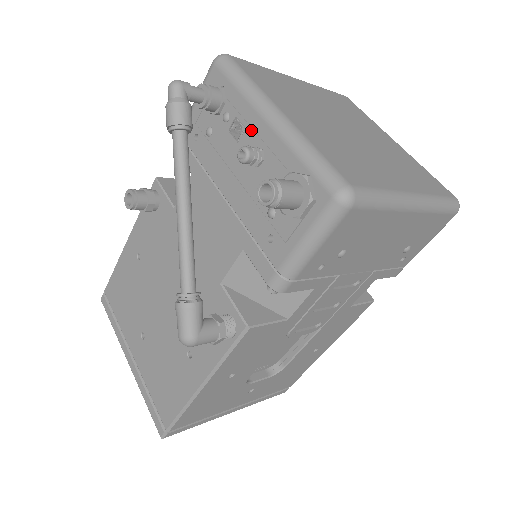
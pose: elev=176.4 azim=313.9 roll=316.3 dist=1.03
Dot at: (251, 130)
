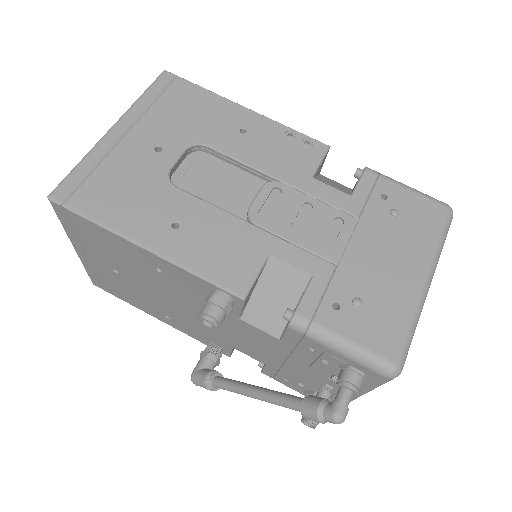
Dot at: occluded
